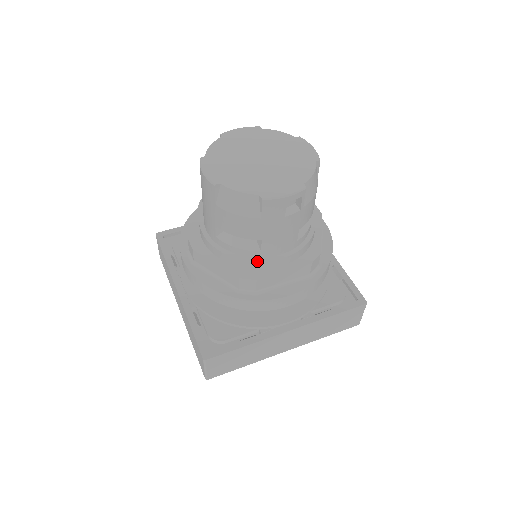
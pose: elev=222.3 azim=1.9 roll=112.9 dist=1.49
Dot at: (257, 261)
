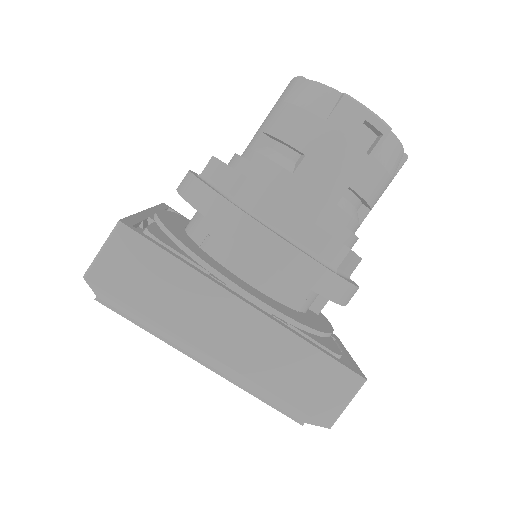
Dot at: (280, 180)
